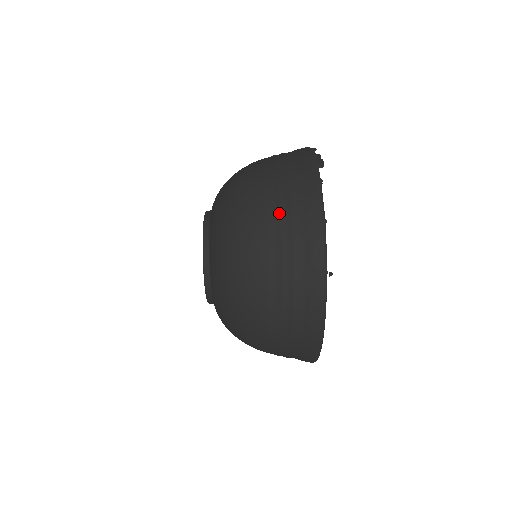
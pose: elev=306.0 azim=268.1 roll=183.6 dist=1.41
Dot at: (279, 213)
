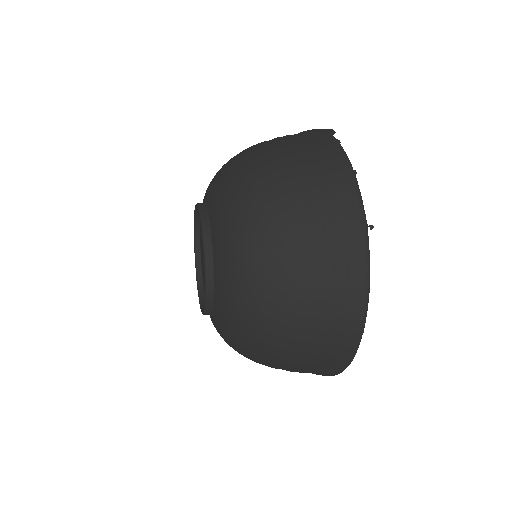
Dot at: (300, 169)
